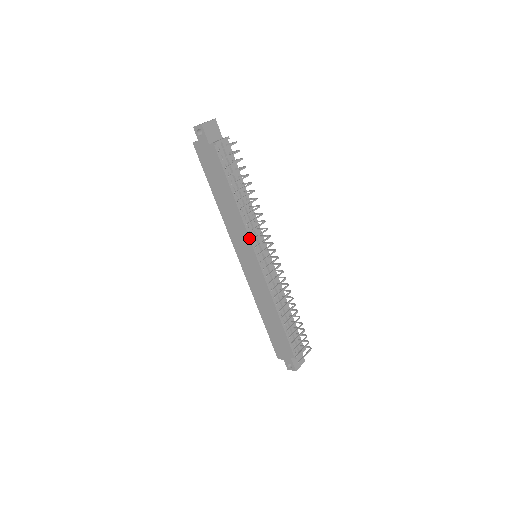
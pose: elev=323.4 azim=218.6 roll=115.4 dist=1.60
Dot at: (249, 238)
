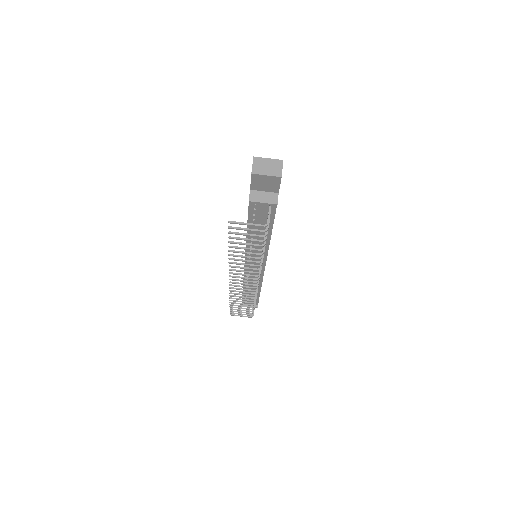
Dot at: (245, 255)
